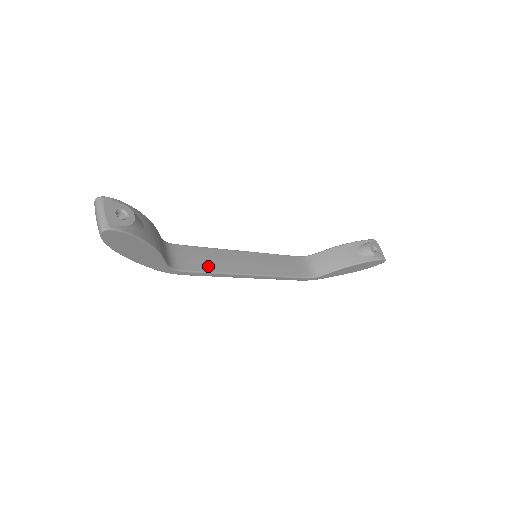
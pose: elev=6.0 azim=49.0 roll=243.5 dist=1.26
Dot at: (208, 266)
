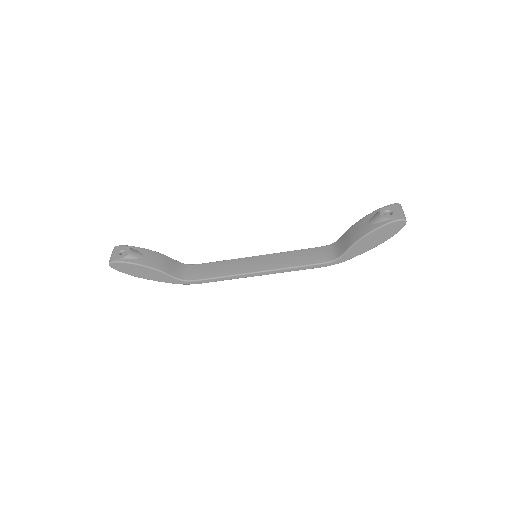
Dot at: (217, 273)
